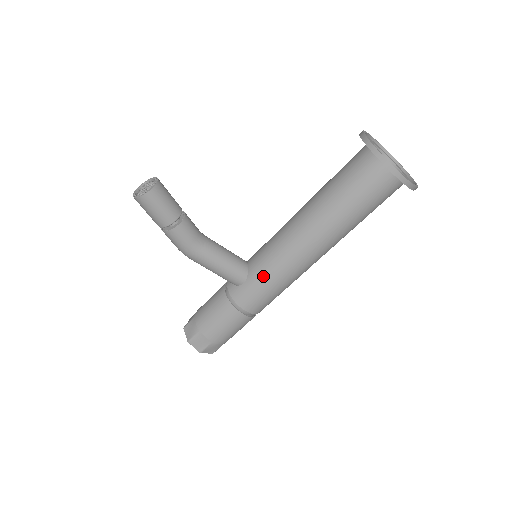
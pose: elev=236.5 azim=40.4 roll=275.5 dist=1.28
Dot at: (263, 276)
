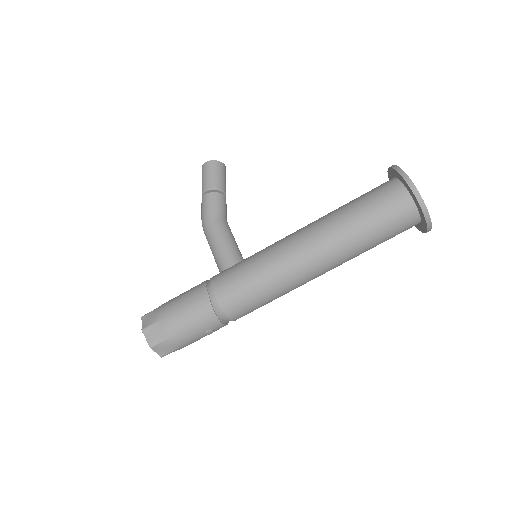
Dot at: (249, 259)
